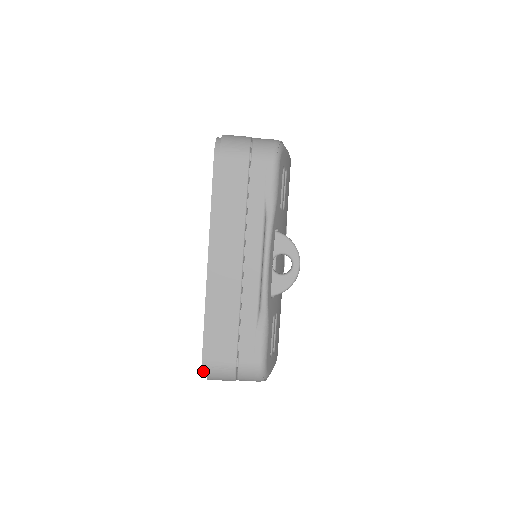
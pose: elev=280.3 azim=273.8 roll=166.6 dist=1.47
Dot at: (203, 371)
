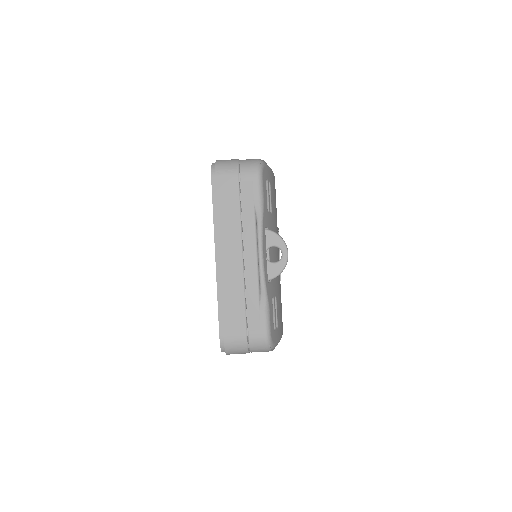
Dot at: (221, 347)
